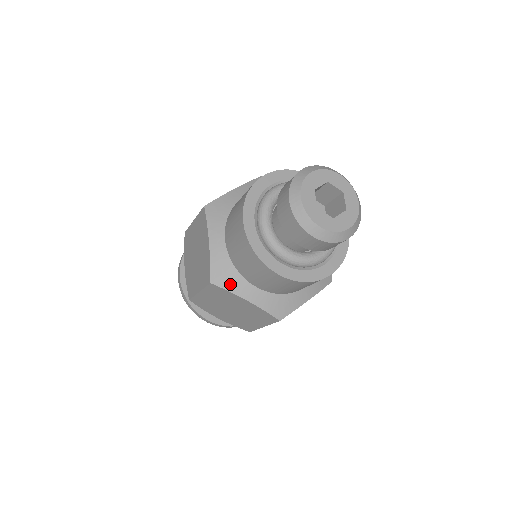
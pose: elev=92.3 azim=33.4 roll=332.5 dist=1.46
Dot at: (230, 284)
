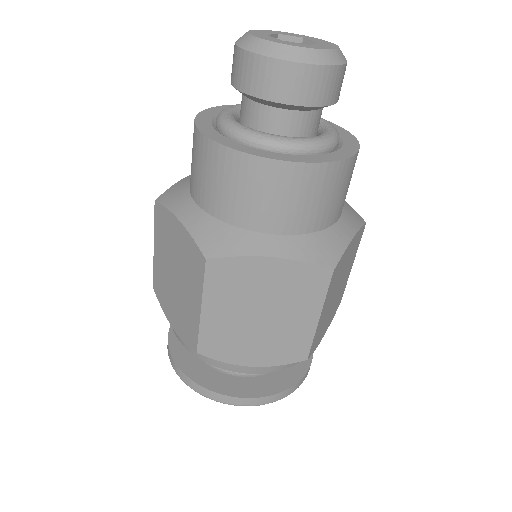
Dot at: (172, 201)
